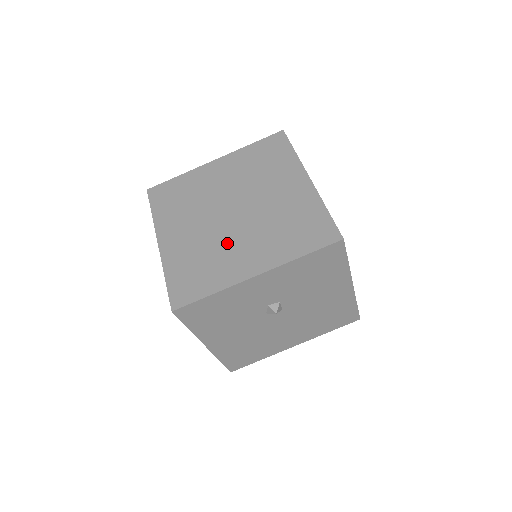
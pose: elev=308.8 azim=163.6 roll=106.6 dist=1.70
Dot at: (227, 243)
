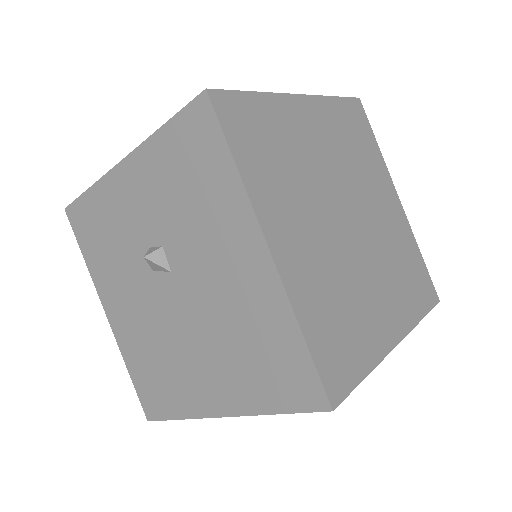
Dot at: occluded
